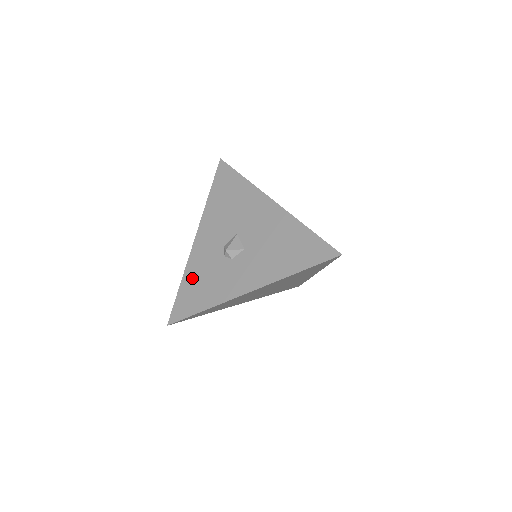
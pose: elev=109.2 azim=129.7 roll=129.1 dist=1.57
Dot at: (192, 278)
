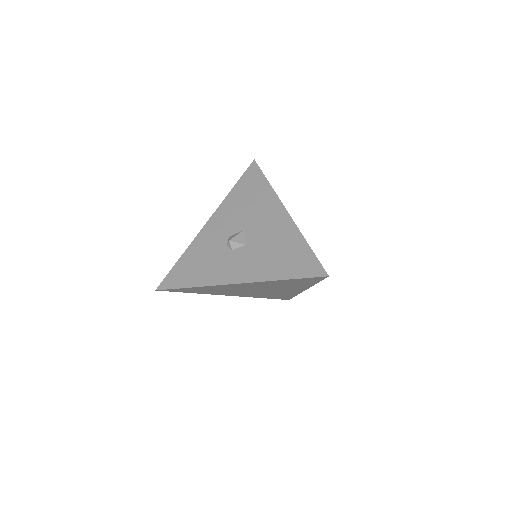
Dot at: (192, 256)
